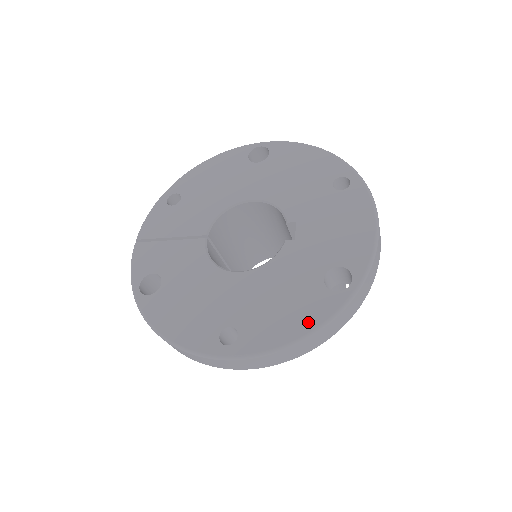
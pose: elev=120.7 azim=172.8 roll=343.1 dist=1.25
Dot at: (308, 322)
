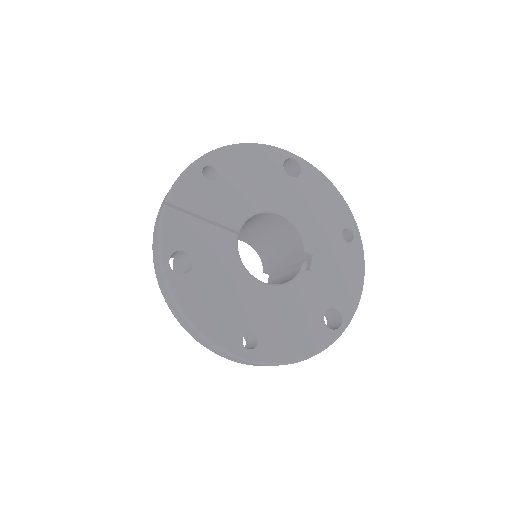
Dot at: (309, 348)
